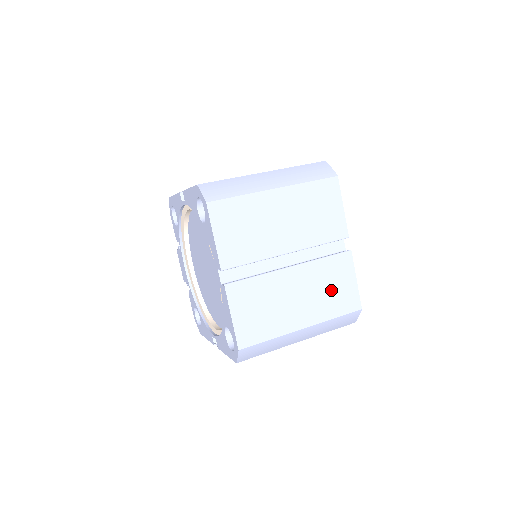
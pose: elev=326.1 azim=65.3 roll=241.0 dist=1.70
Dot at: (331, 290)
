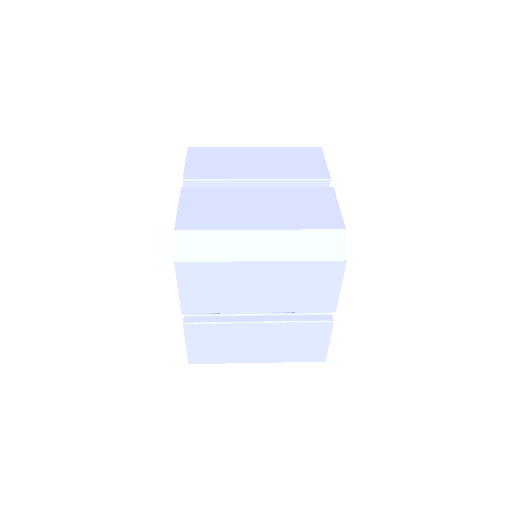
Dot at: (303, 209)
